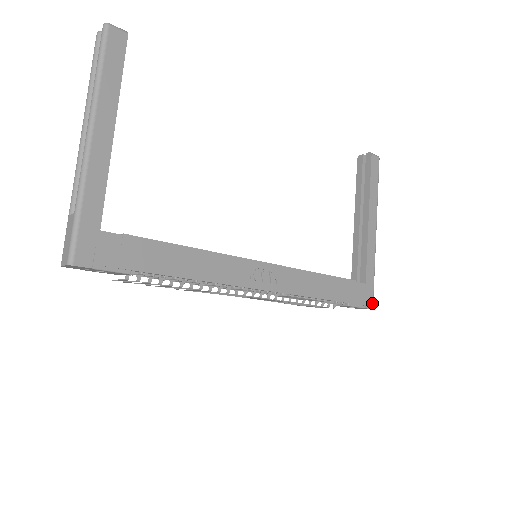
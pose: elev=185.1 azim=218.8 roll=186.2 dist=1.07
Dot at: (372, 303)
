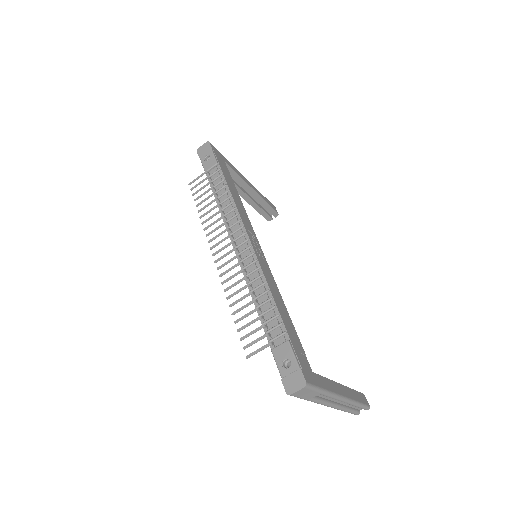
Dot at: (309, 382)
